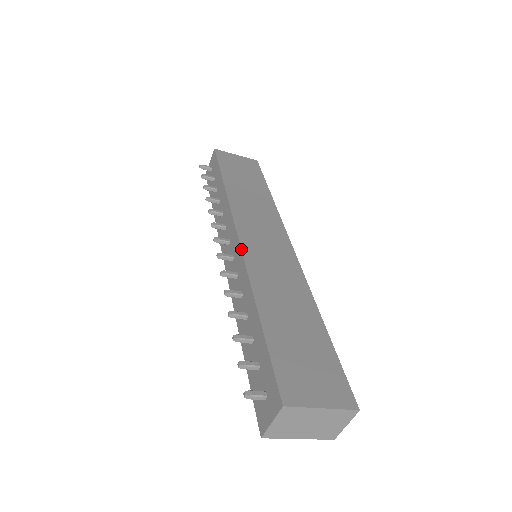
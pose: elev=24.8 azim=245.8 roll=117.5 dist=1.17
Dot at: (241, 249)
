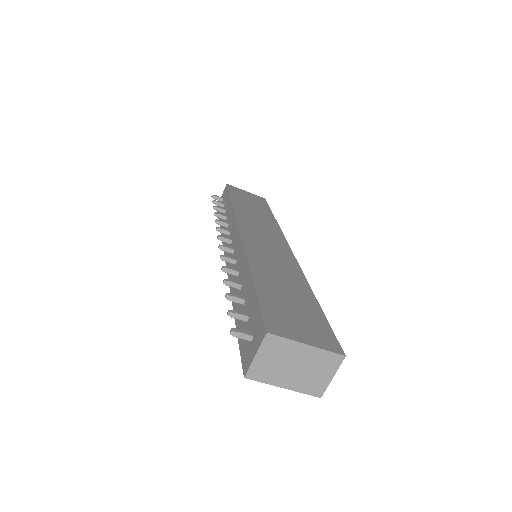
Dot at: (241, 238)
